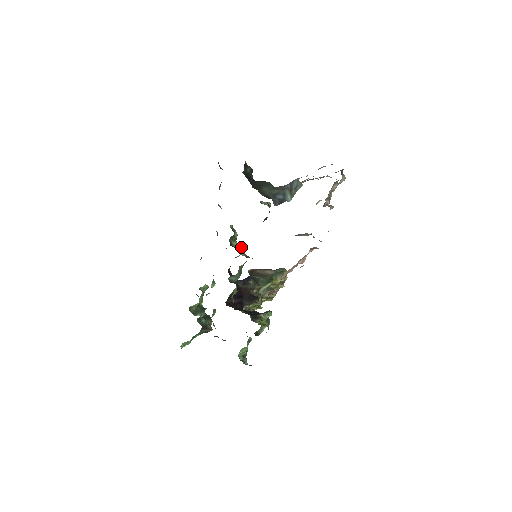
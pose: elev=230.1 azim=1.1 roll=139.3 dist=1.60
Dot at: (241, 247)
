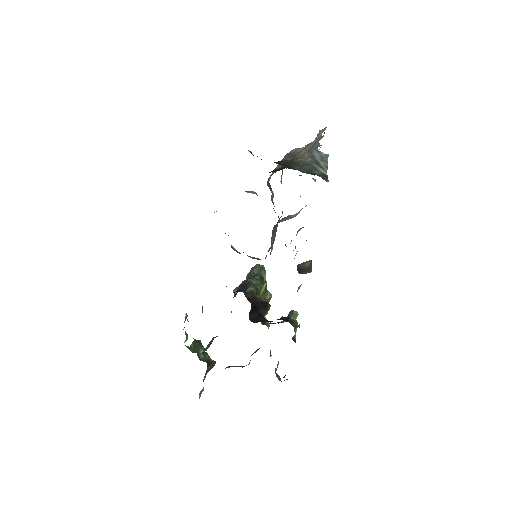
Dot at: occluded
